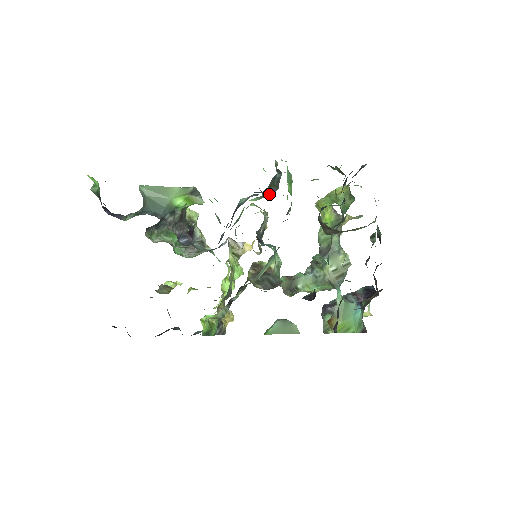
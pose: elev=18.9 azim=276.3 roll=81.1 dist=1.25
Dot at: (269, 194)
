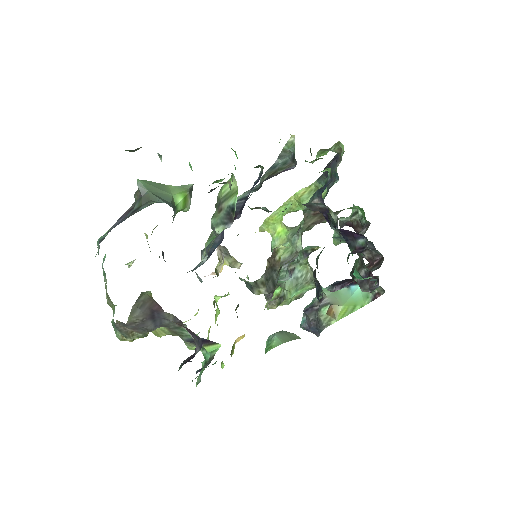
Dot at: (291, 168)
